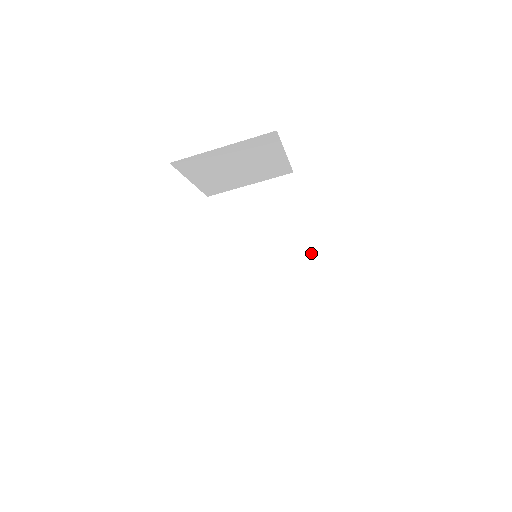
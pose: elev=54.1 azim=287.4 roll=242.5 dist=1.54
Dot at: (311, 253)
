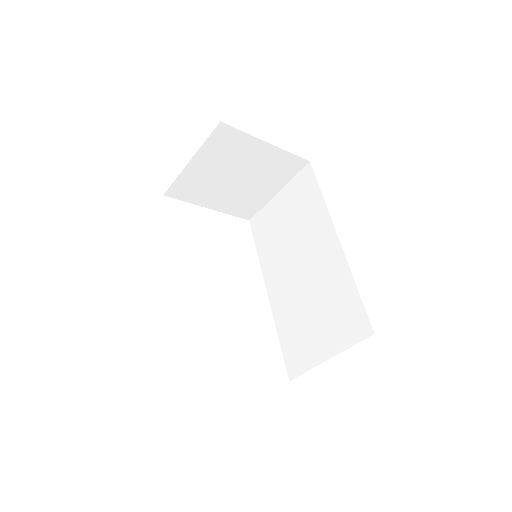
Dot at: (336, 238)
